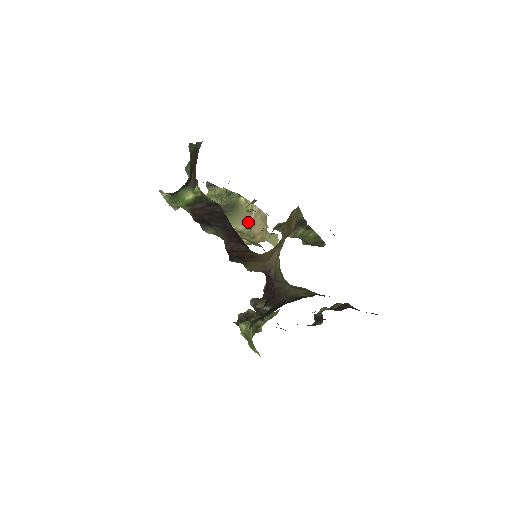
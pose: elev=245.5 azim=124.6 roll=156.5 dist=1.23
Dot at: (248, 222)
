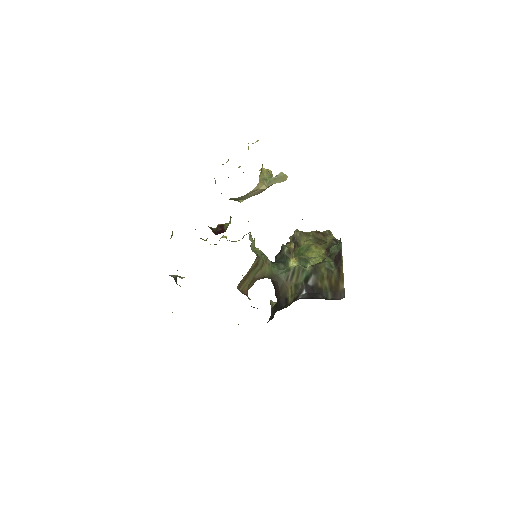
Dot at: (248, 197)
